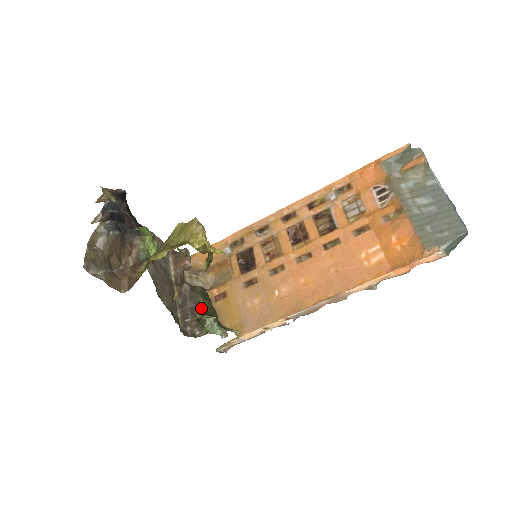
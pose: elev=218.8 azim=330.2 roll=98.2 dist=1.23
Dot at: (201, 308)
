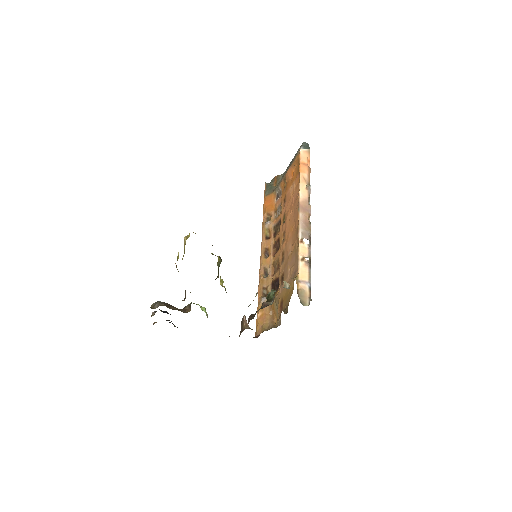
Dot at: occluded
